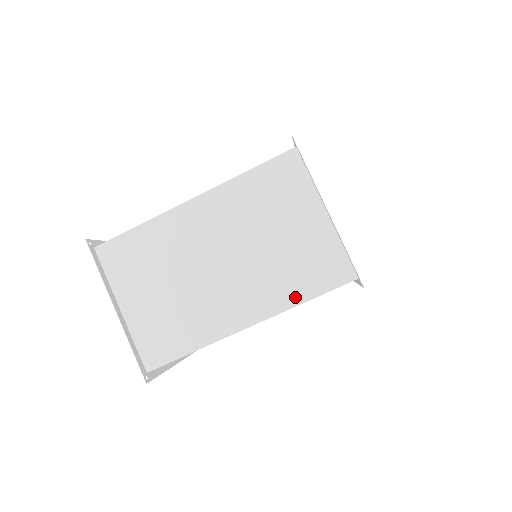
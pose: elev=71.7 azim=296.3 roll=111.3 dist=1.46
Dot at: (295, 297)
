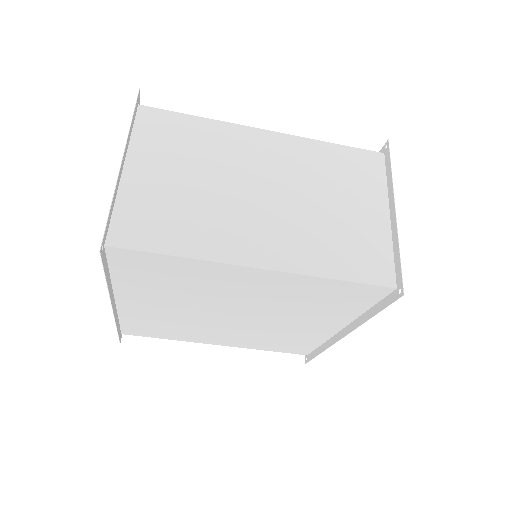
Dot at: (324, 268)
